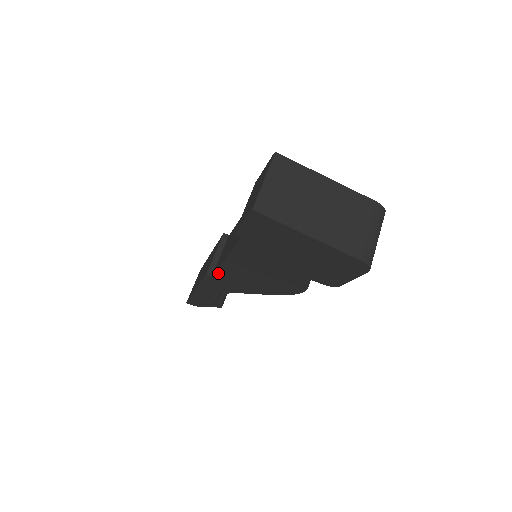
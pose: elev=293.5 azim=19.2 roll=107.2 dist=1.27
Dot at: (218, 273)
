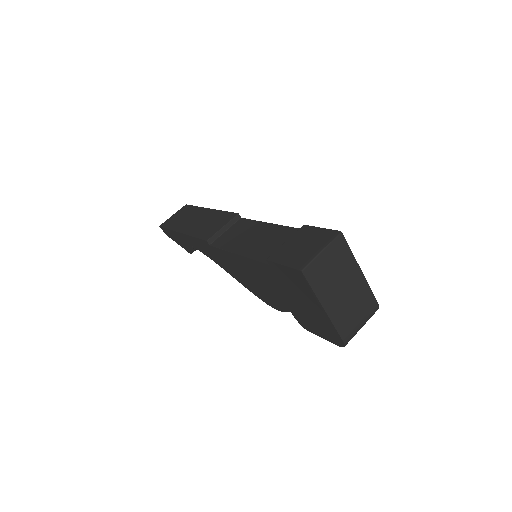
Dot at: (218, 249)
